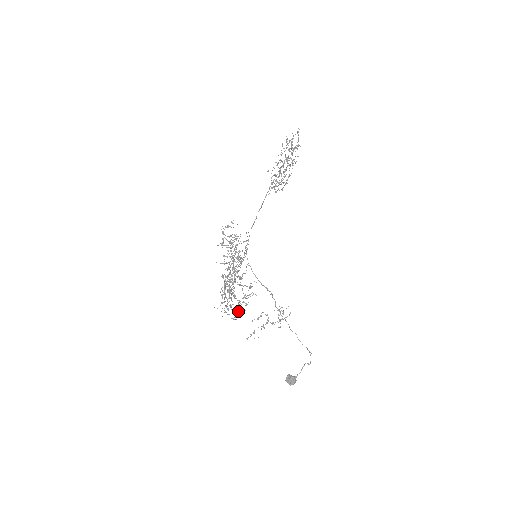
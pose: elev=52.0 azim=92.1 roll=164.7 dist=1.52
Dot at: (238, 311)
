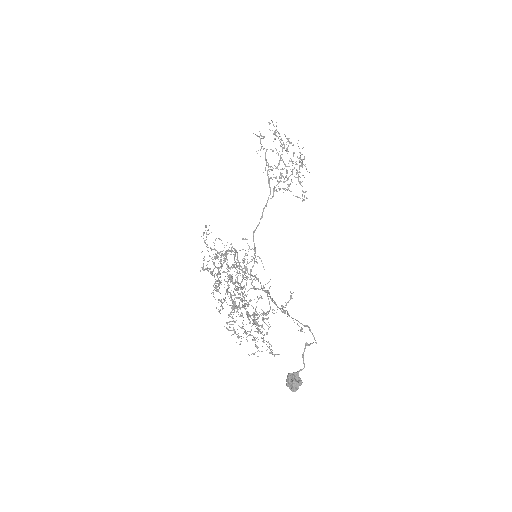
Dot at: (262, 334)
